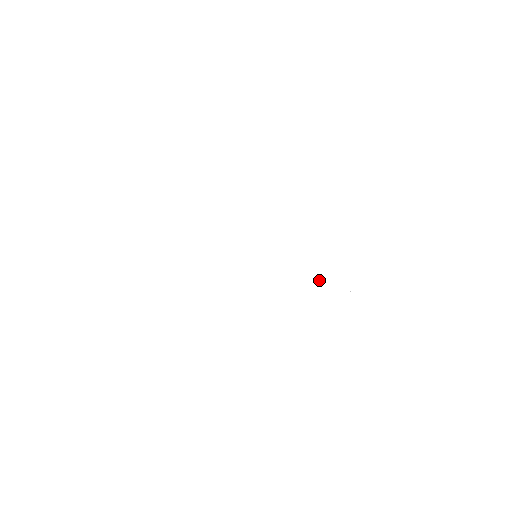
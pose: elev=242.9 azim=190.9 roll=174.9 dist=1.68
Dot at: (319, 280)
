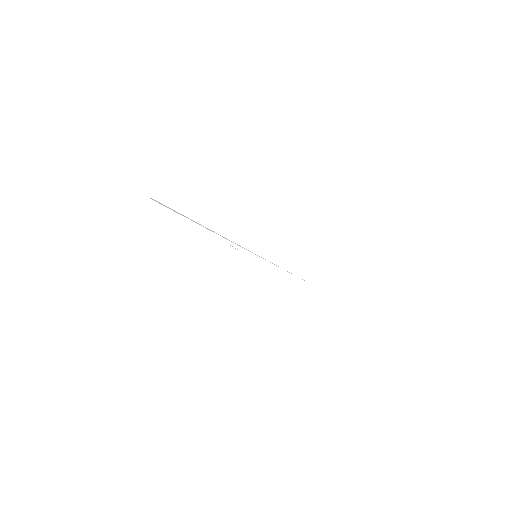
Dot at: occluded
